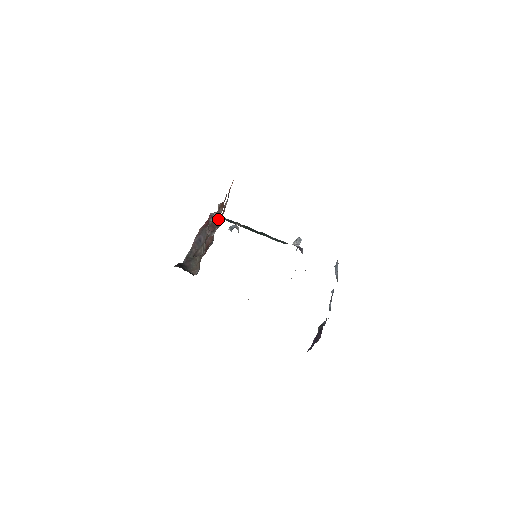
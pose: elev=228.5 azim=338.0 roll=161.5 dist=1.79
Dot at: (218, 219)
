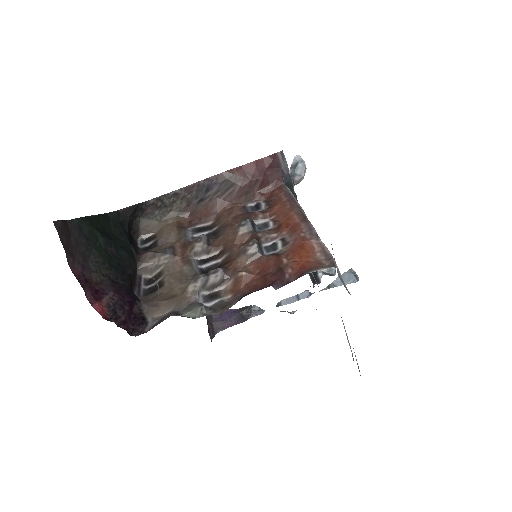
Dot at: (274, 178)
